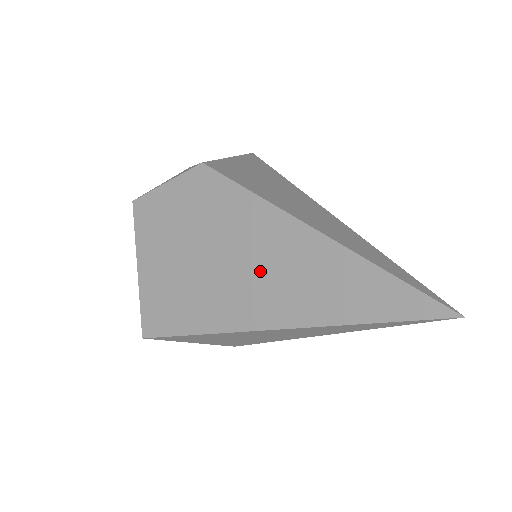
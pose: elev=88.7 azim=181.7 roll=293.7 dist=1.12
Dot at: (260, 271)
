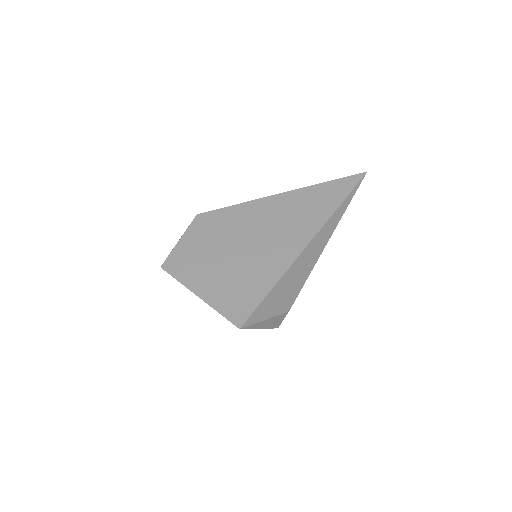
Dot at: (278, 227)
